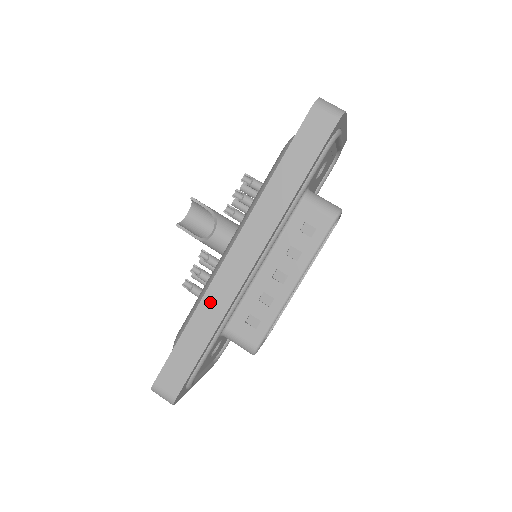
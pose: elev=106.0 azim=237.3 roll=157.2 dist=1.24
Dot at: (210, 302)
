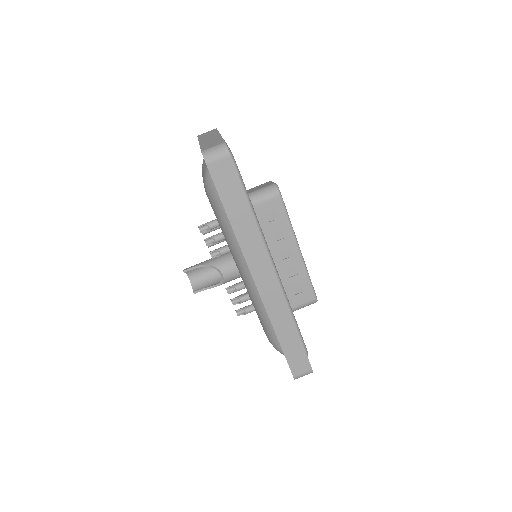
Dot at: (275, 314)
